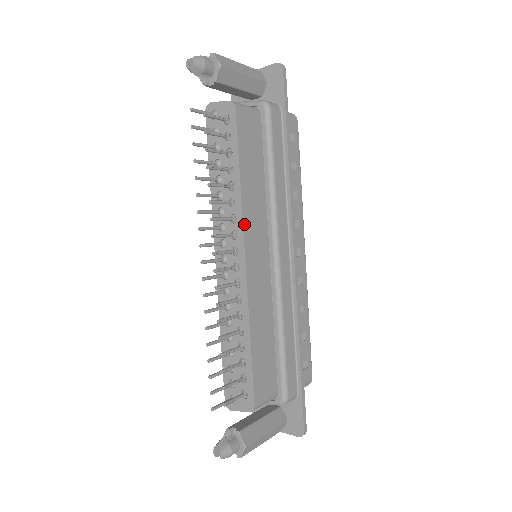
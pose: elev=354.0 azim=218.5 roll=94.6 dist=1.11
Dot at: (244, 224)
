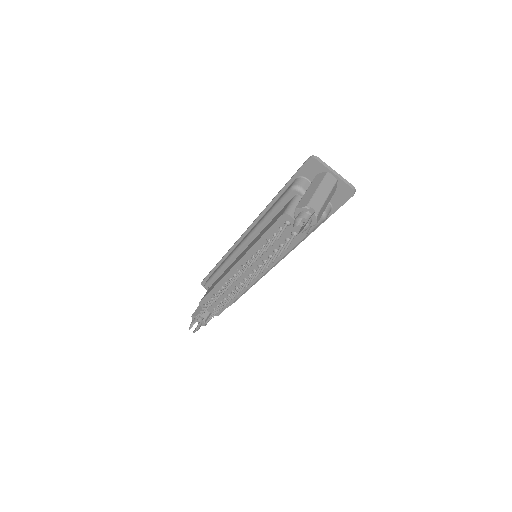
Dot at: occluded
